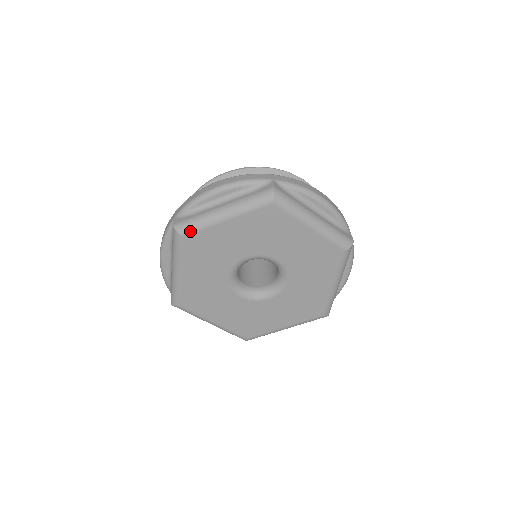
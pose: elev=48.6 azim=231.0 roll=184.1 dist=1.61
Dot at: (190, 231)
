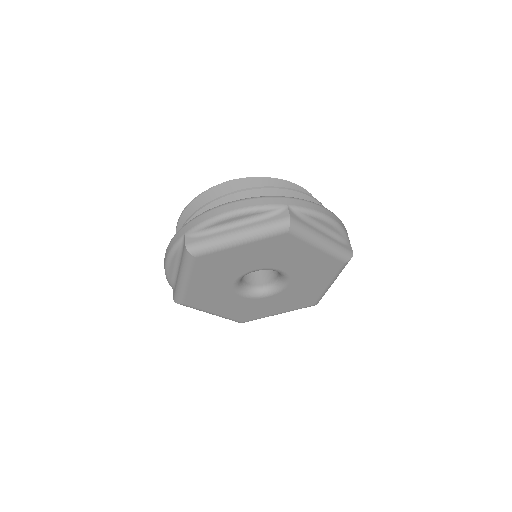
Dot at: (182, 300)
